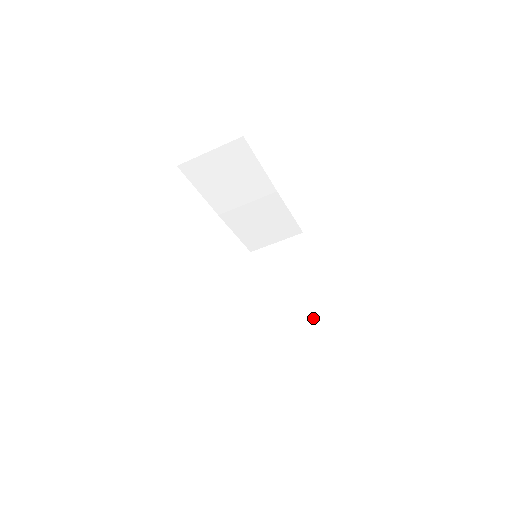
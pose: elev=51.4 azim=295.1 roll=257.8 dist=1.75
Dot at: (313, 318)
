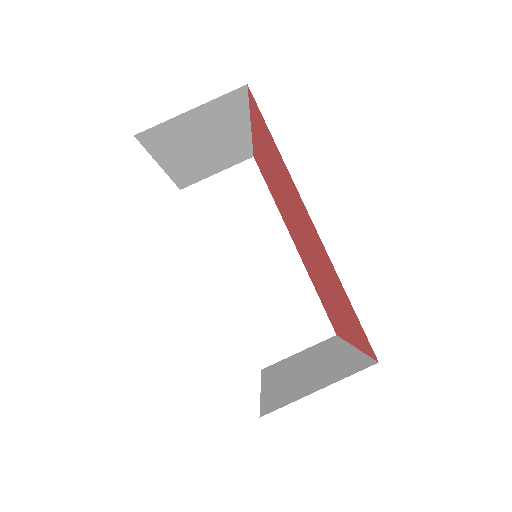
Dot at: (349, 362)
